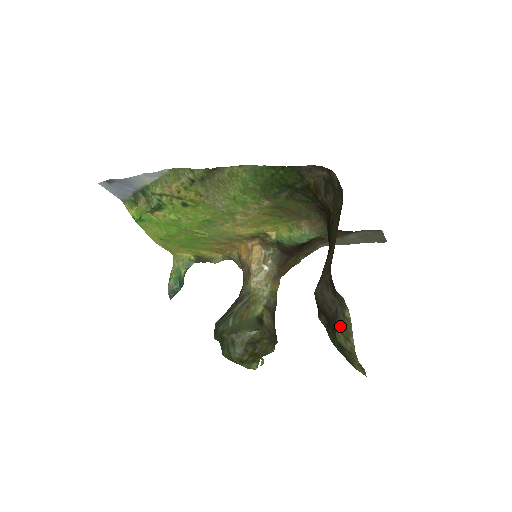
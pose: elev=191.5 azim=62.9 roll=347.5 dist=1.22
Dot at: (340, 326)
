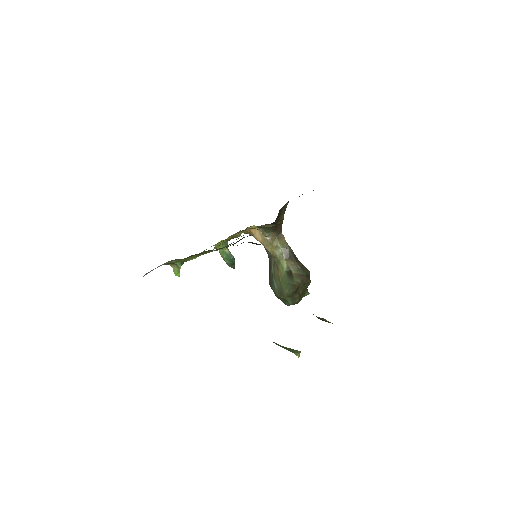
Dot at: occluded
